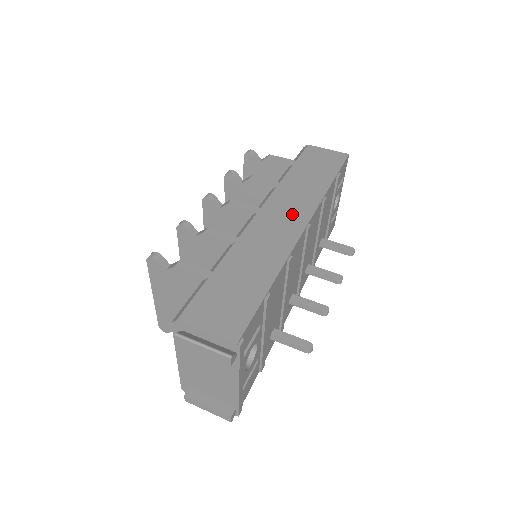
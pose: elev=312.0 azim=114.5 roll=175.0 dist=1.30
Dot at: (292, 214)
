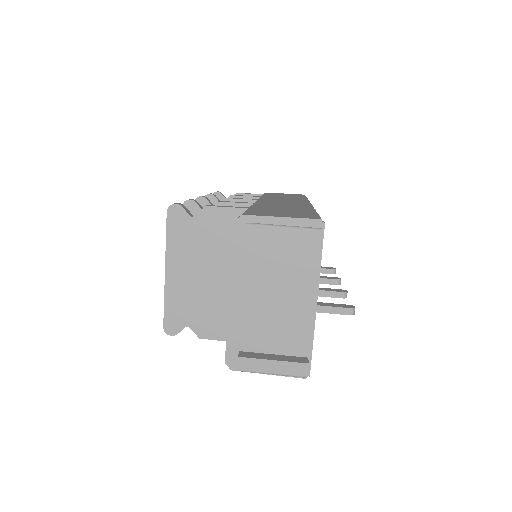
Dot at: (290, 200)
